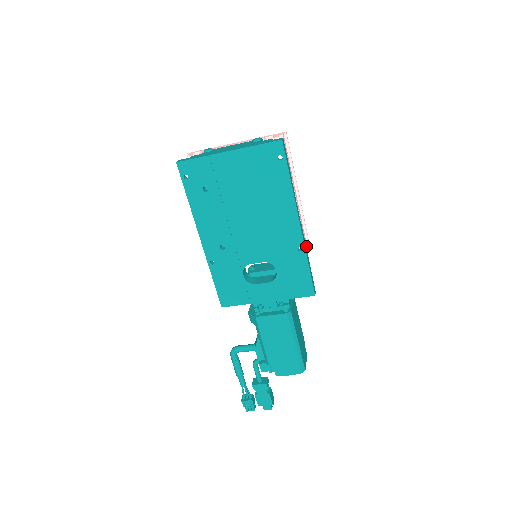
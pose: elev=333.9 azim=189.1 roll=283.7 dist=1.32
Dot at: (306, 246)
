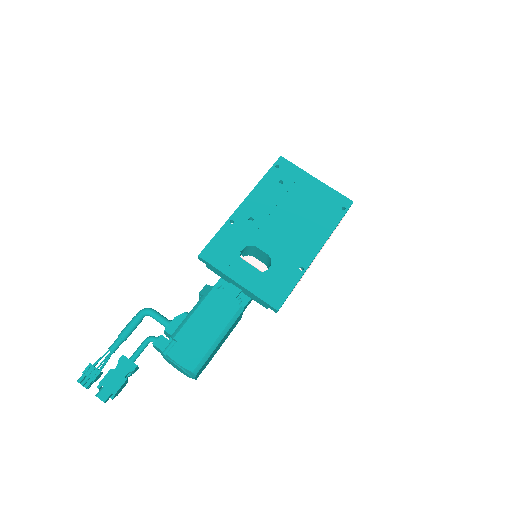
Dot at: occluded
